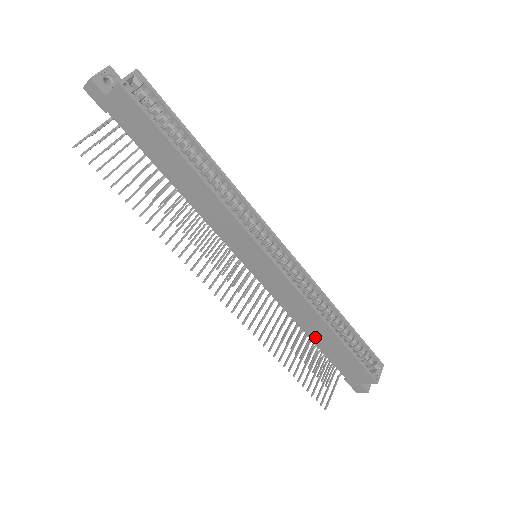
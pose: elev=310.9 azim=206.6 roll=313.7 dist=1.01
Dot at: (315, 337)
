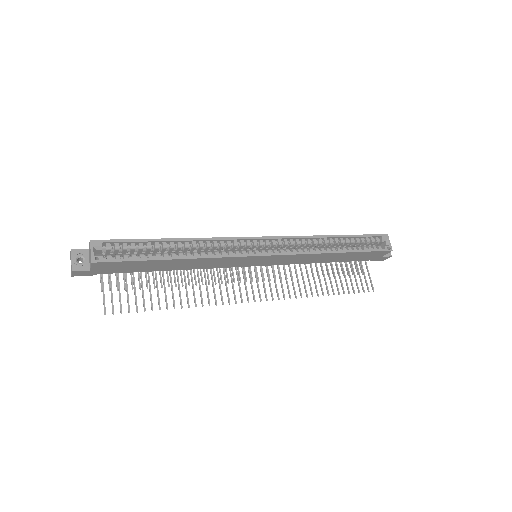
Dot at: (332, 260)
